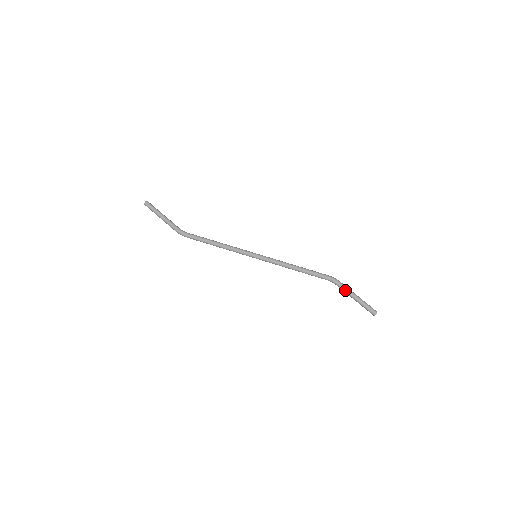
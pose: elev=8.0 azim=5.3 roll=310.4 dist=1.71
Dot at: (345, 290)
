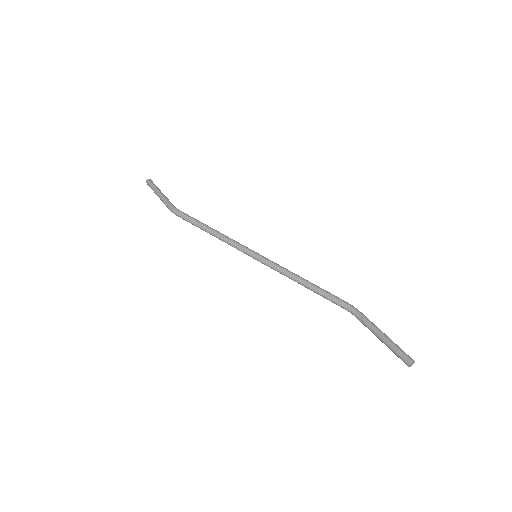
Dot at: (369, 322)
